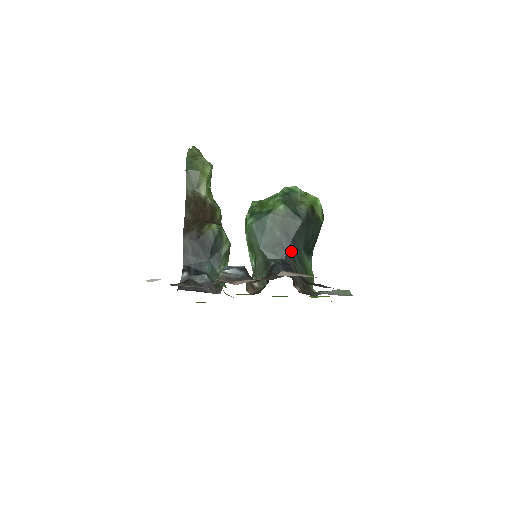
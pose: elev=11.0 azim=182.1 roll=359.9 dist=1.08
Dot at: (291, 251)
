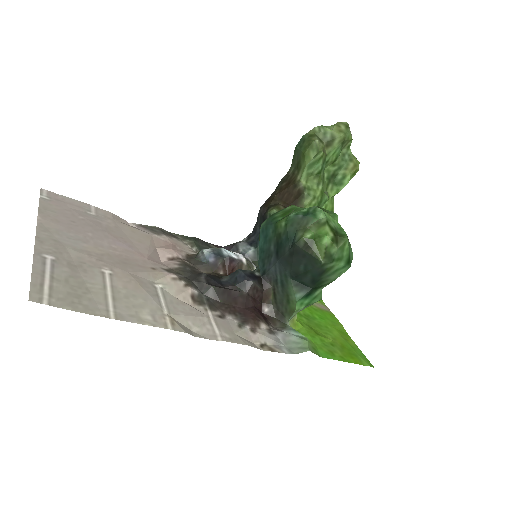
Dot at: (275, 271)
